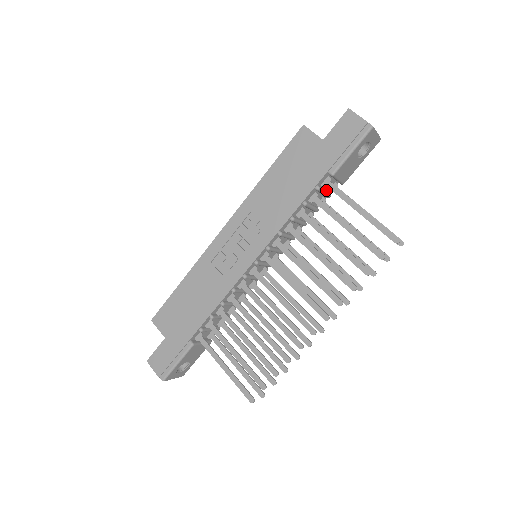
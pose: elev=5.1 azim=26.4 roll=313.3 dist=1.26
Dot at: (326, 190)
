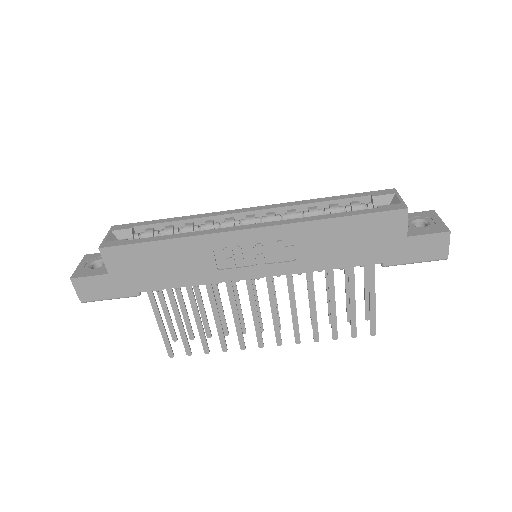
Dot at: occluded
